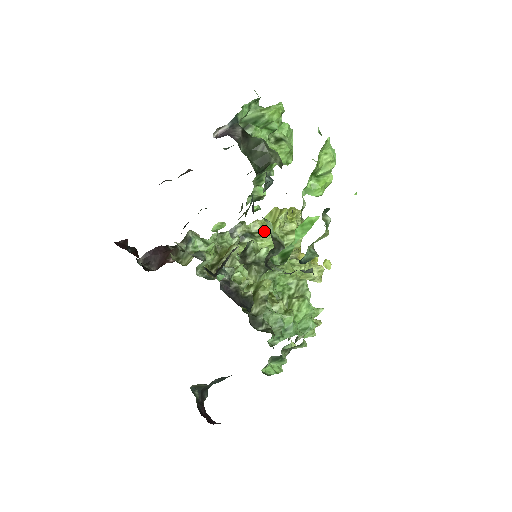
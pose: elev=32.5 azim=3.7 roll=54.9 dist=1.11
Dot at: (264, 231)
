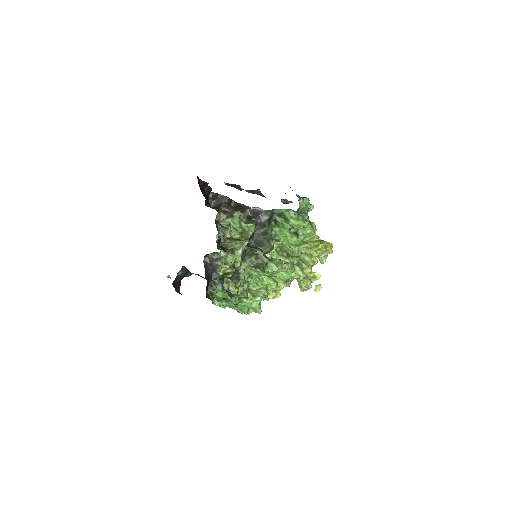
Dot at: occluded
